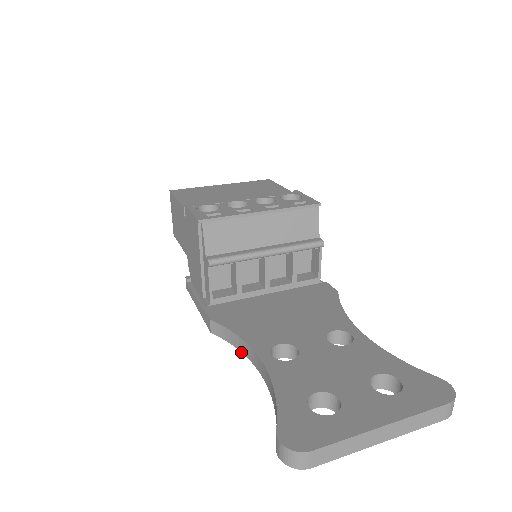
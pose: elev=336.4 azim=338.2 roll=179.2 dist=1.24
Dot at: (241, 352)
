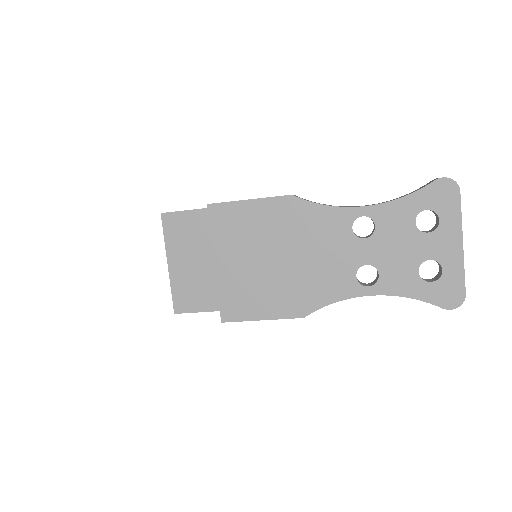
Dot at: (330, 205)
